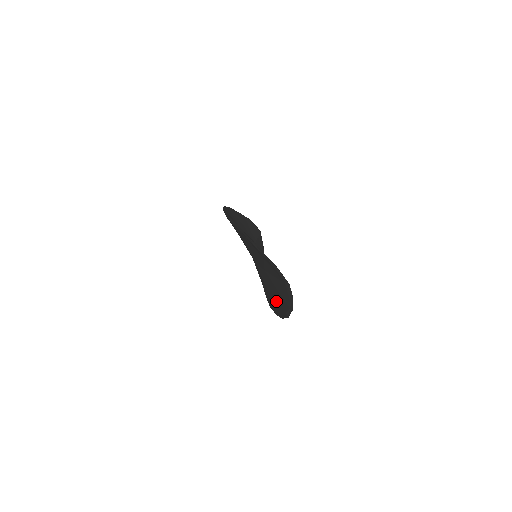
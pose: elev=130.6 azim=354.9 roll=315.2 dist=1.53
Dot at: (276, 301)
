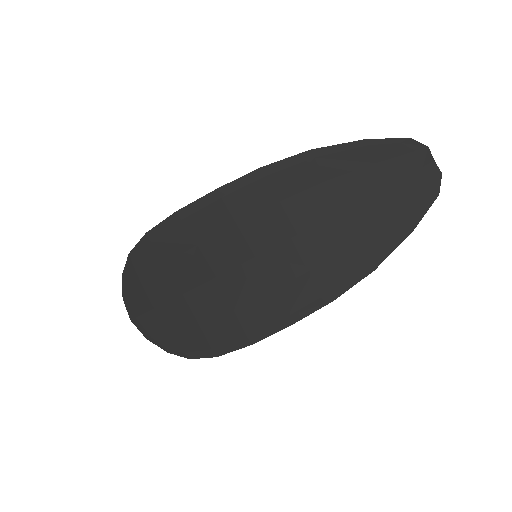
Dot at: (364, 246)
